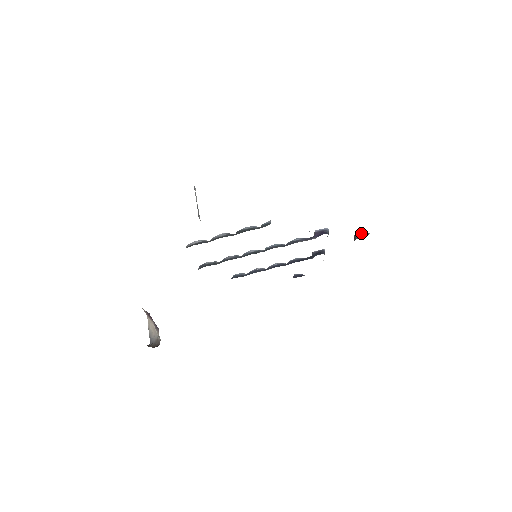
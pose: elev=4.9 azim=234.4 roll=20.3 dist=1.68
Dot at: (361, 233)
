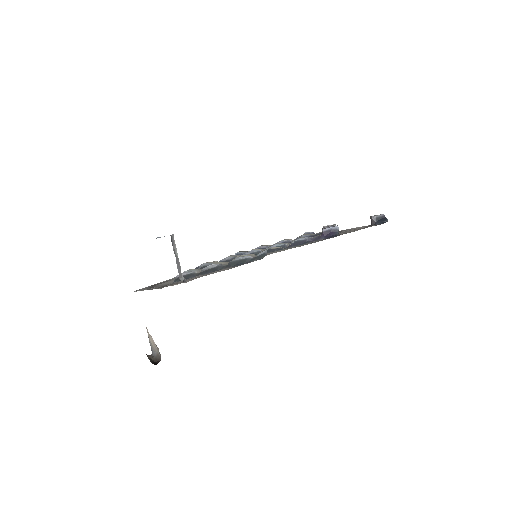
Dot at: (378, 218)
